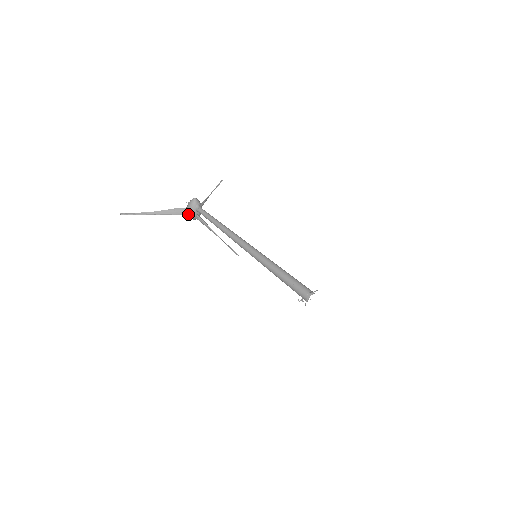
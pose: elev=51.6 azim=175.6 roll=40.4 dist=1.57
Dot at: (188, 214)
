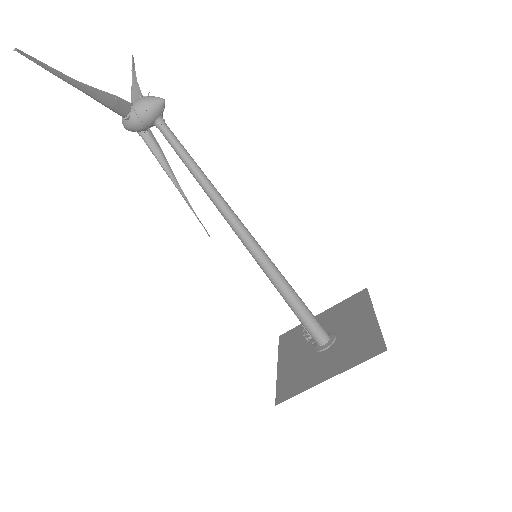
Dot at: (133, 119)
